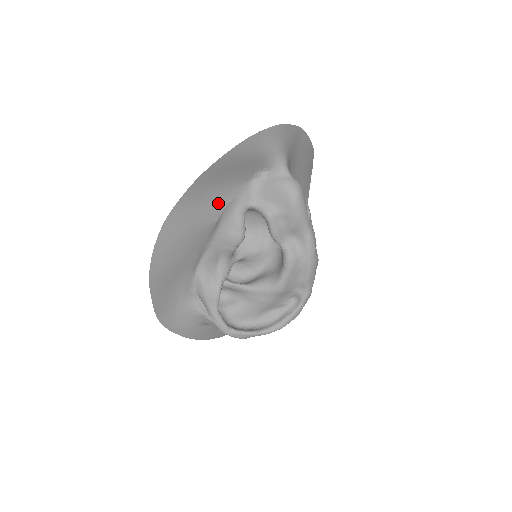
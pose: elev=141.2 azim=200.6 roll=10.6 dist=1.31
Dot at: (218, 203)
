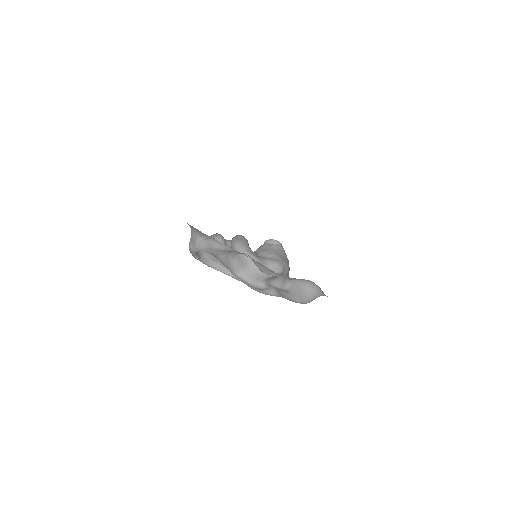
Dot at: occluded
